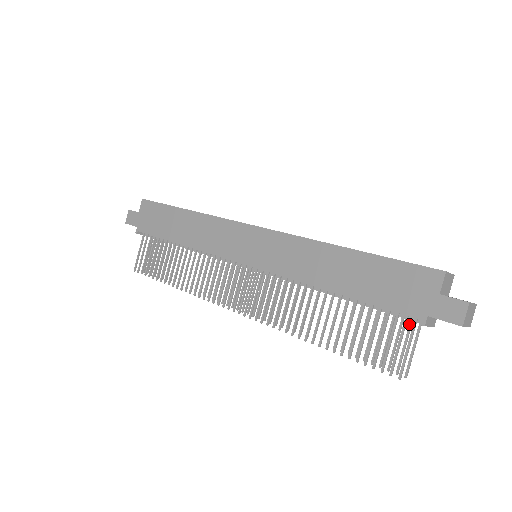
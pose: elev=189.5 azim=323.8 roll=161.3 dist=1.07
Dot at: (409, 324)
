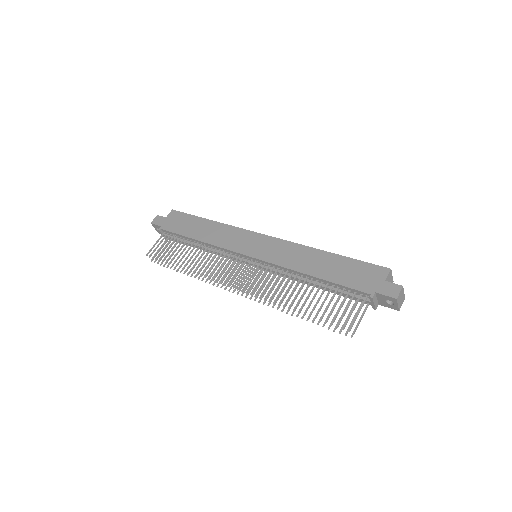
Dot at: (360, 305)
